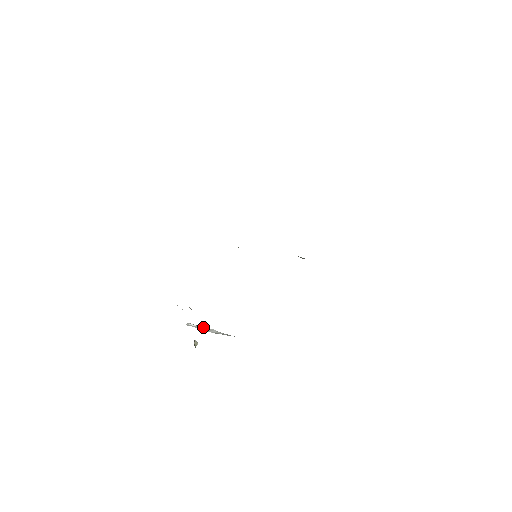
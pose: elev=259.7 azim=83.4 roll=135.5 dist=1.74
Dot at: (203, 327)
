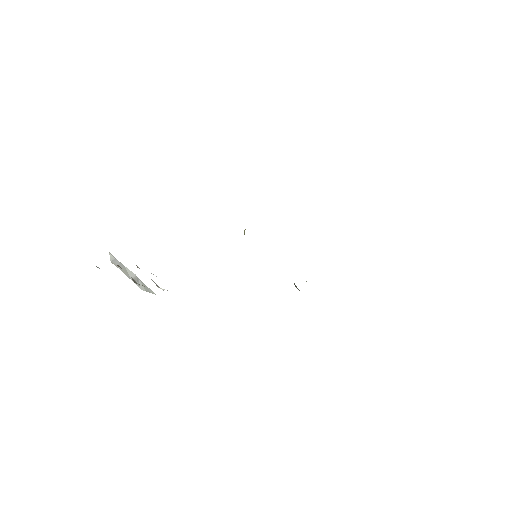
Dot at: (138, 284)
